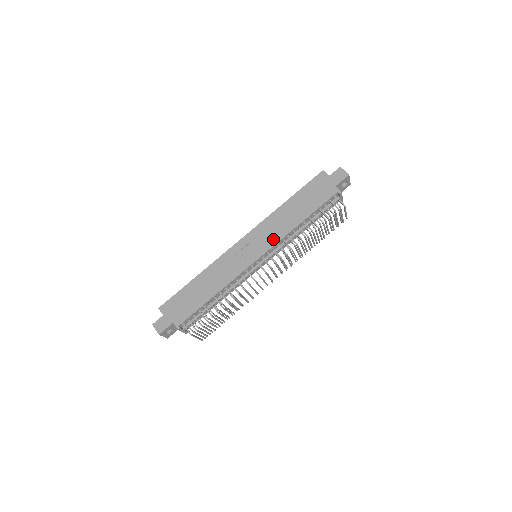
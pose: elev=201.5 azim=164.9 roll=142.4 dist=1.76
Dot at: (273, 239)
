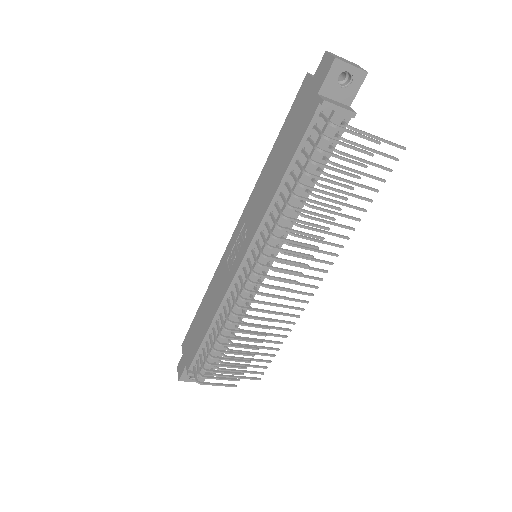
Dot at: (254, 226)
